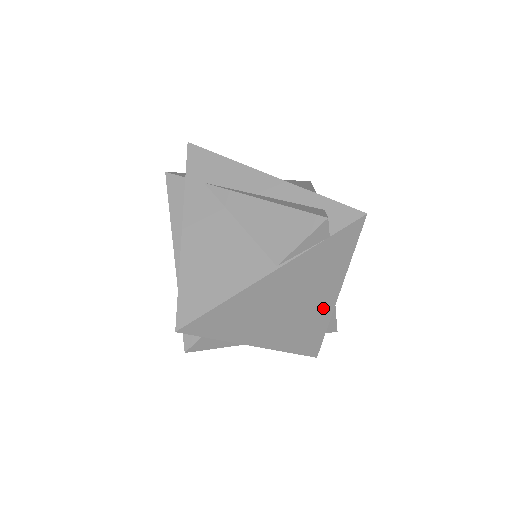
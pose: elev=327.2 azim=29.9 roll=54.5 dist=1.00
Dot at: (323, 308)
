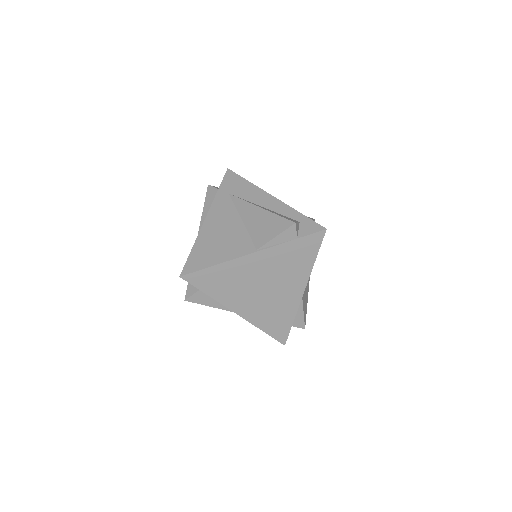
Dot at: (291, 299)
